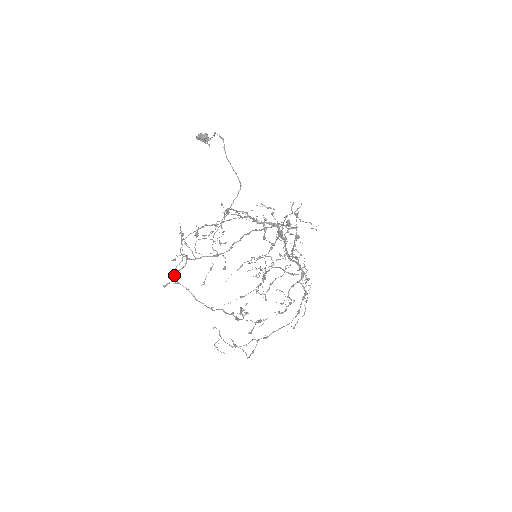
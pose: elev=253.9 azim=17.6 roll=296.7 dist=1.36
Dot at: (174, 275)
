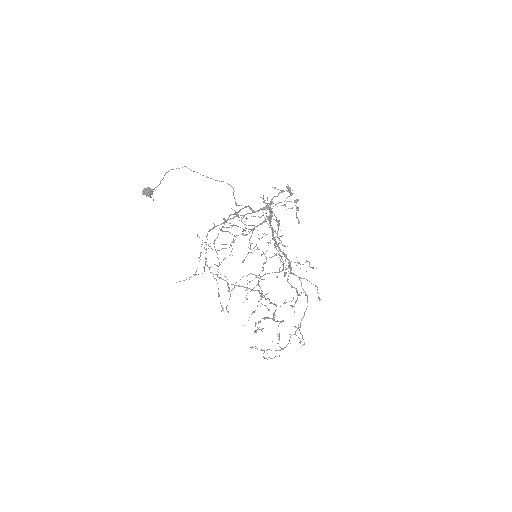
Dot at: (221, 278)
